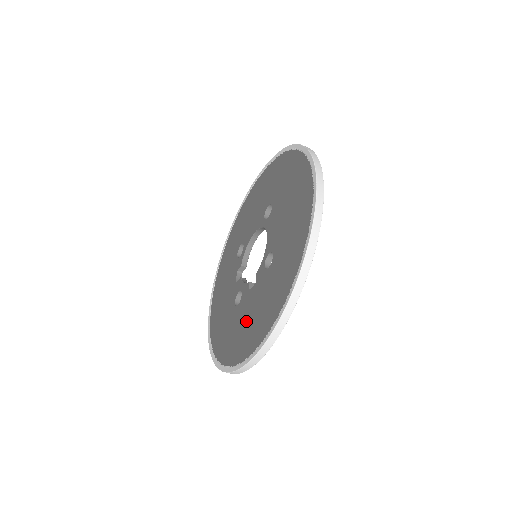
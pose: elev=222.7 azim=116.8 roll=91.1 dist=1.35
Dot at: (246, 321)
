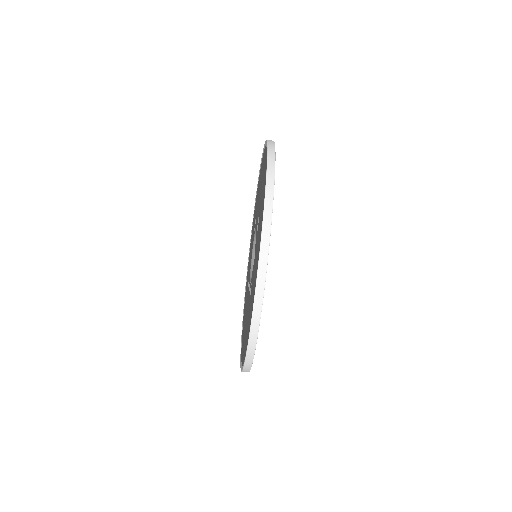
Dot at: (254, 273)
